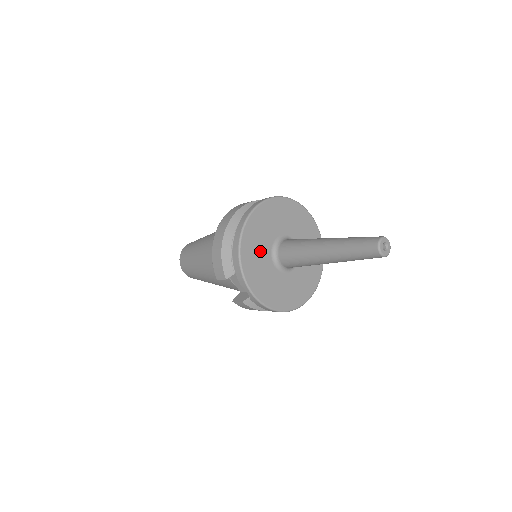
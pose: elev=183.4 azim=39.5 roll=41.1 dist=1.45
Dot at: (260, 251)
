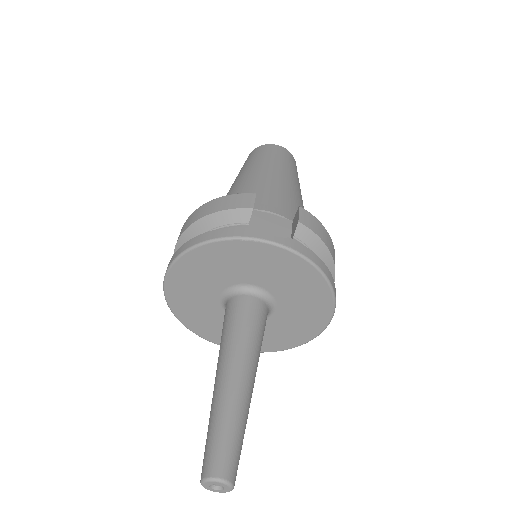
Dot at: (209, 315)
